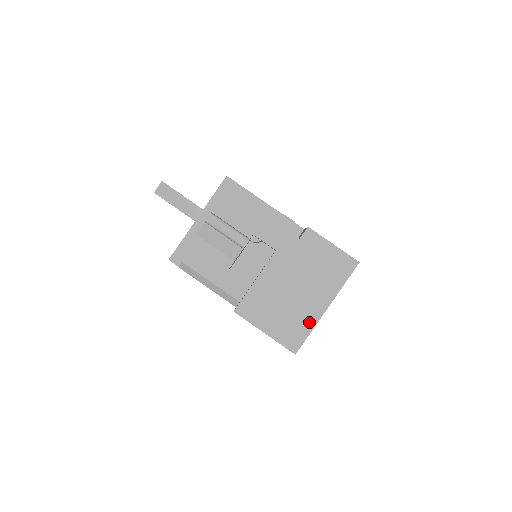
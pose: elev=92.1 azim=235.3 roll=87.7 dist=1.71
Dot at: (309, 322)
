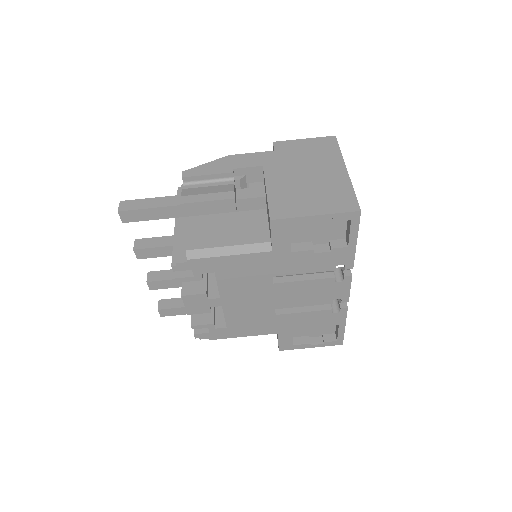
Dot at: (344, 185)
